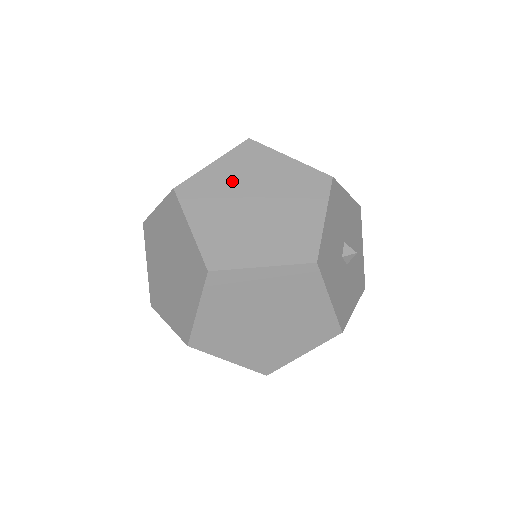
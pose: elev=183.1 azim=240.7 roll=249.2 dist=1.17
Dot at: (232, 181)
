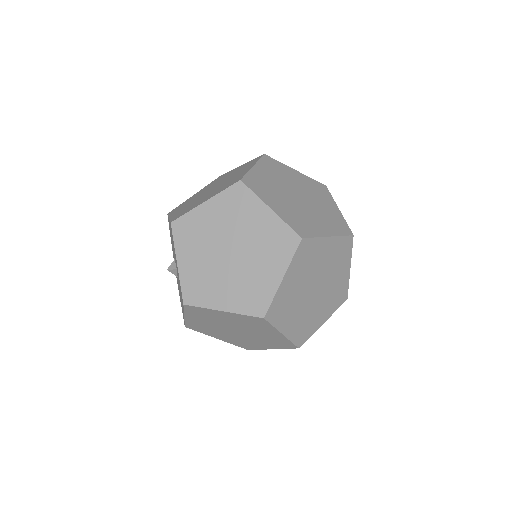
Dot at: (274, 180)
